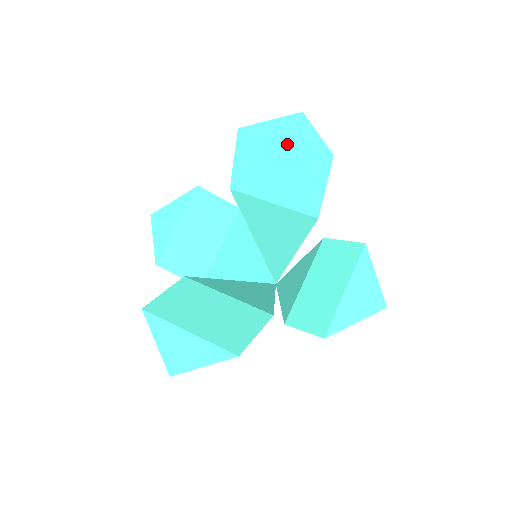
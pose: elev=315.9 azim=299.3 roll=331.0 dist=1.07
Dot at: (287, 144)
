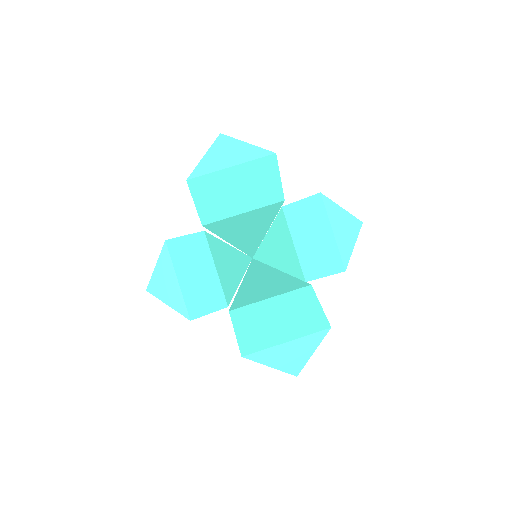
Dot at: (235, 167)
